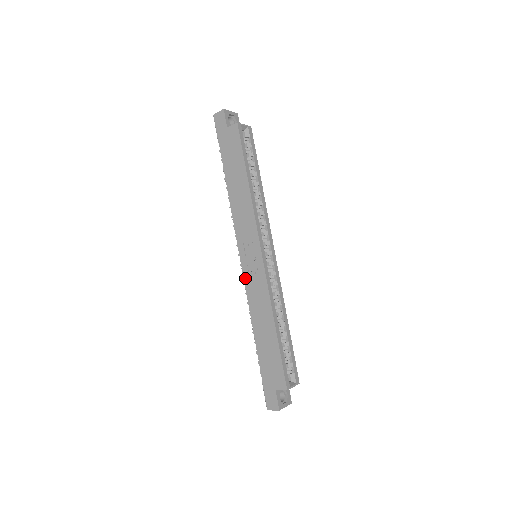
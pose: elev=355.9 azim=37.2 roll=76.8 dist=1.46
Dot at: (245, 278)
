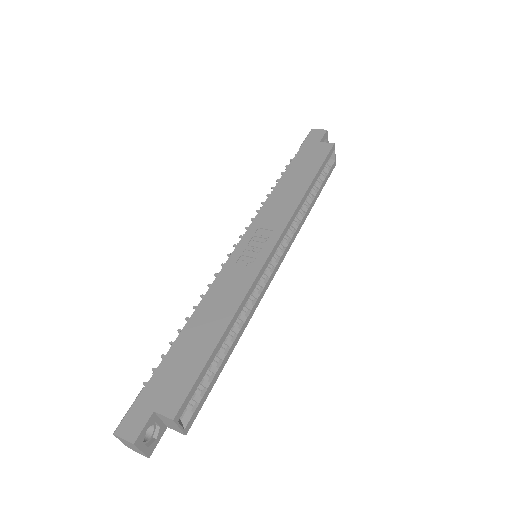
Dot at: (229, 262)
